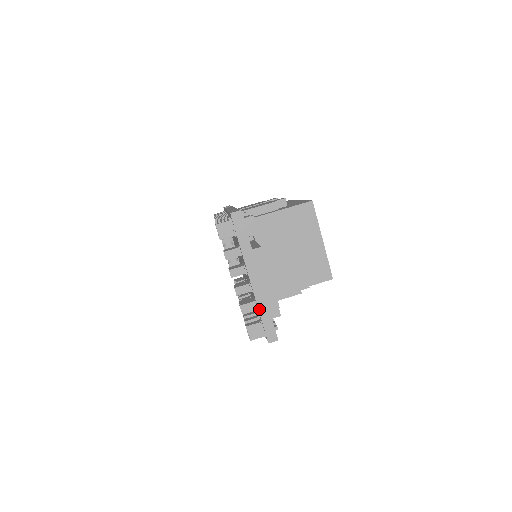
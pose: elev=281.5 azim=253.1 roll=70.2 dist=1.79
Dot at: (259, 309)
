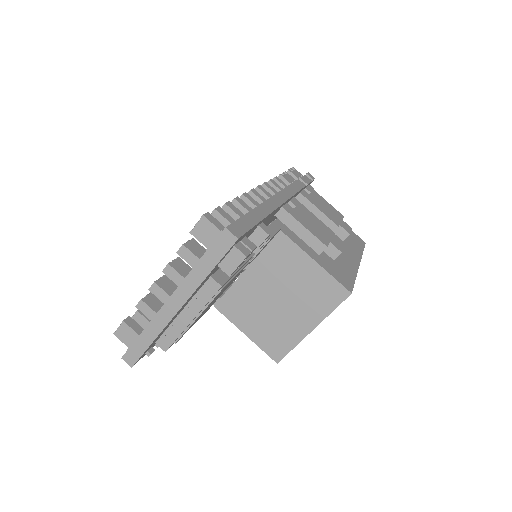
Dot at: (146, 328)
